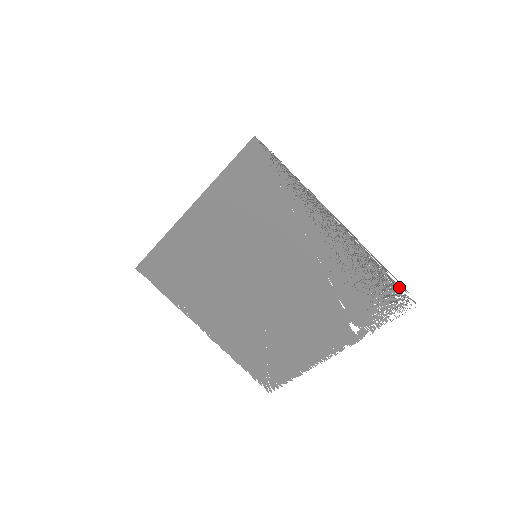
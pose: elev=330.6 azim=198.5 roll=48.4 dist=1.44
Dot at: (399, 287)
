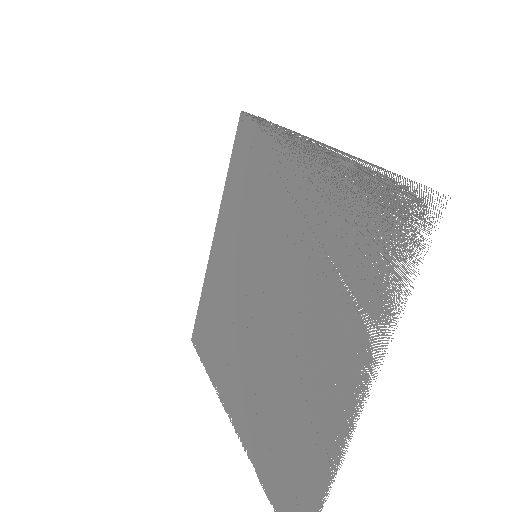
Dot at: occluded
